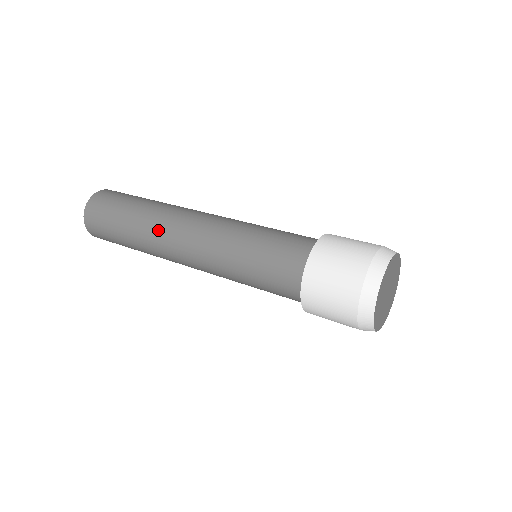
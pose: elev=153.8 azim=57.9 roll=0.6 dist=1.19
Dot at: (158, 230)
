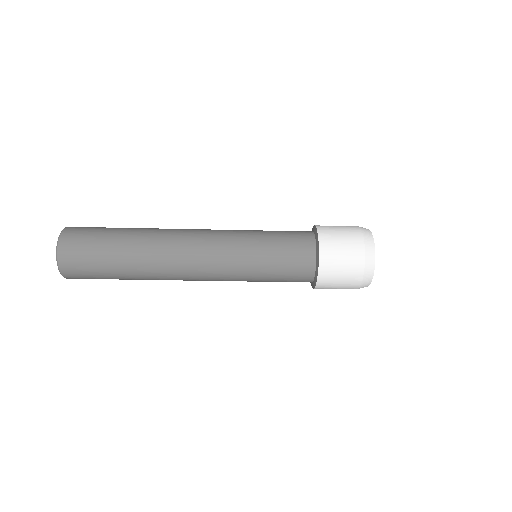
Dot at: (165, 234)
